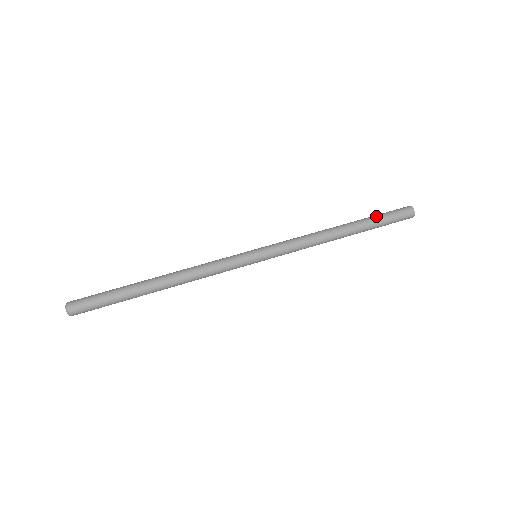
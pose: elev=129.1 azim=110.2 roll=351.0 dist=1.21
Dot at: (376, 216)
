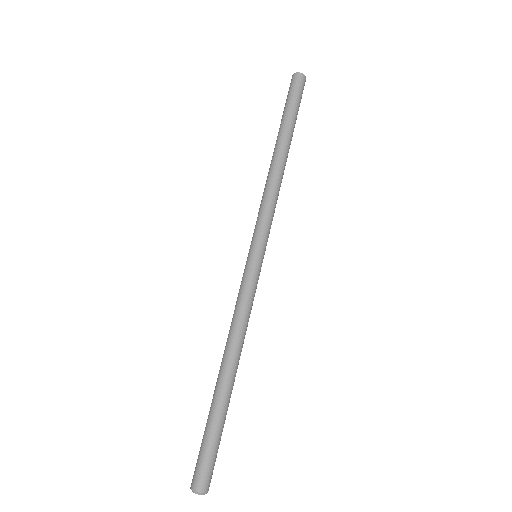
Dot at: (283, 114)
